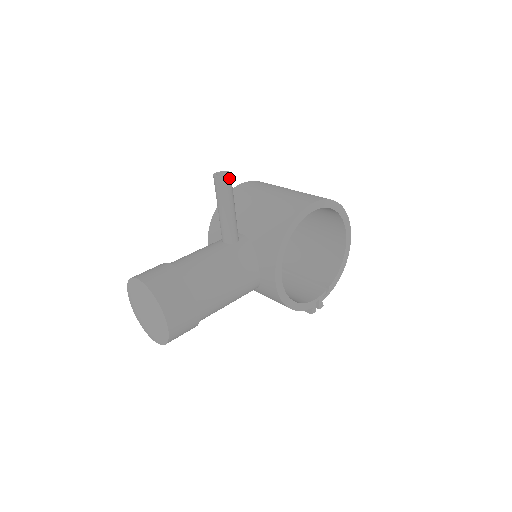
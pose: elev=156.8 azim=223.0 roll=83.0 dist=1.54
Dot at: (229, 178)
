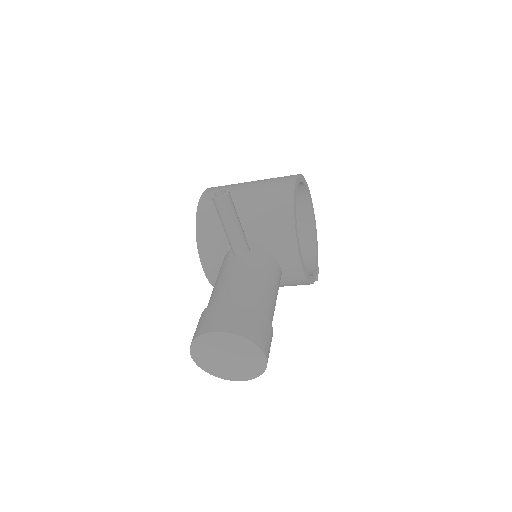
Dot at: (229, 194)
